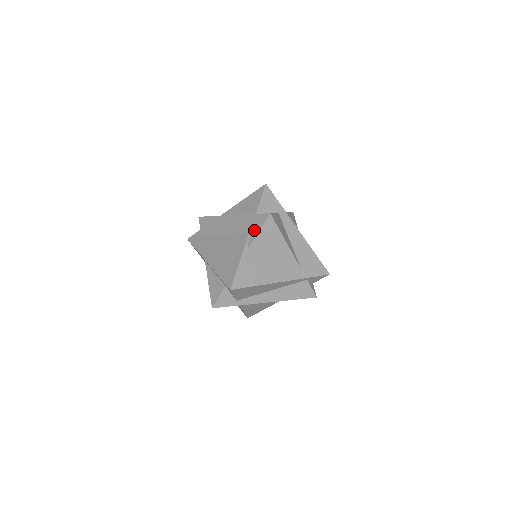
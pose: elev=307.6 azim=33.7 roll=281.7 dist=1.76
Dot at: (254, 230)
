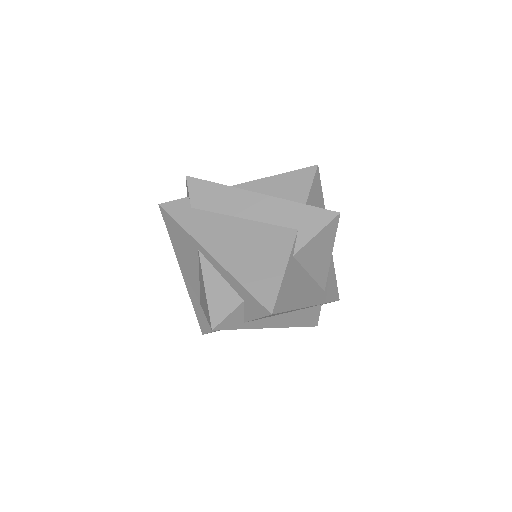
Dot at: (308, 229)
